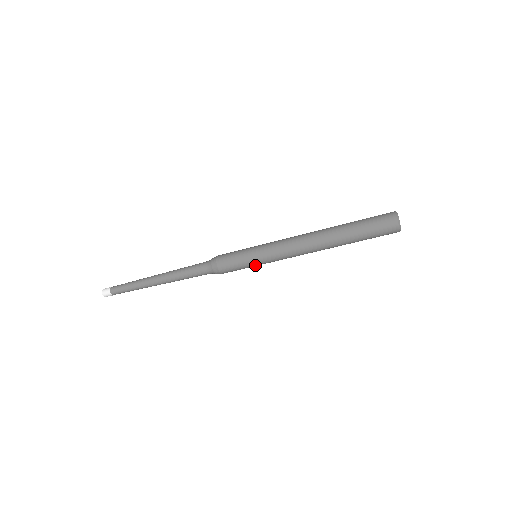
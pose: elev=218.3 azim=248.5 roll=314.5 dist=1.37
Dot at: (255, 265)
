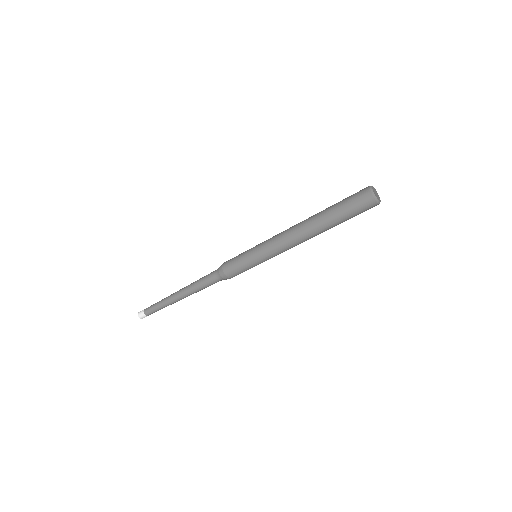
Dot at: (256, 264)
